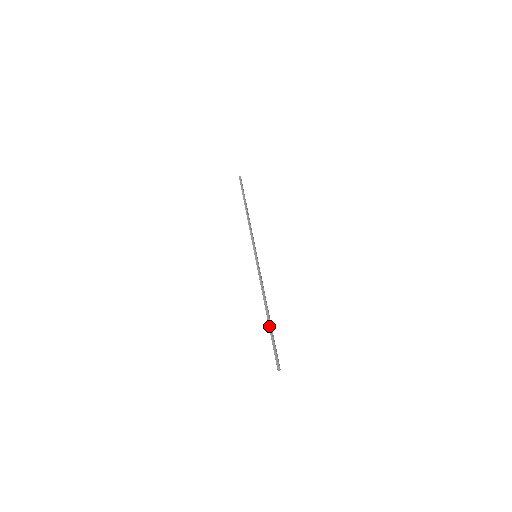
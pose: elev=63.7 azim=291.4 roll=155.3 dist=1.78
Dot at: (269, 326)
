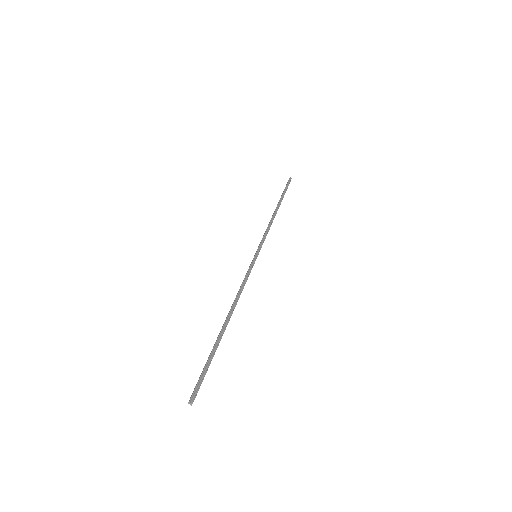
Dot at: (218, 339)
